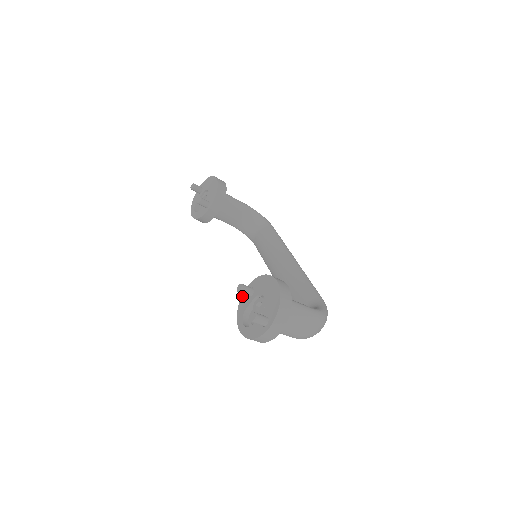
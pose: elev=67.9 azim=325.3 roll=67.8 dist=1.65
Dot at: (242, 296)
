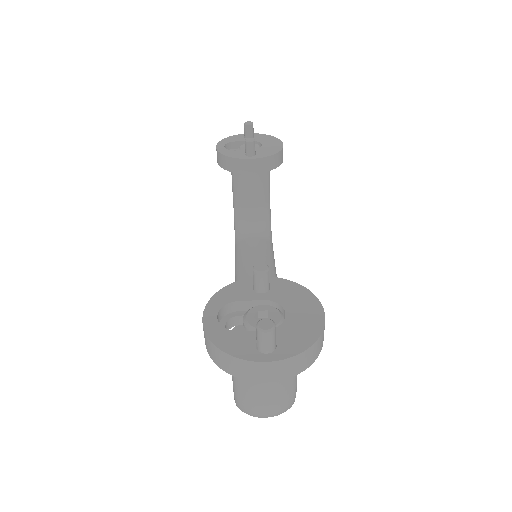
Dot at: (242, 280)
